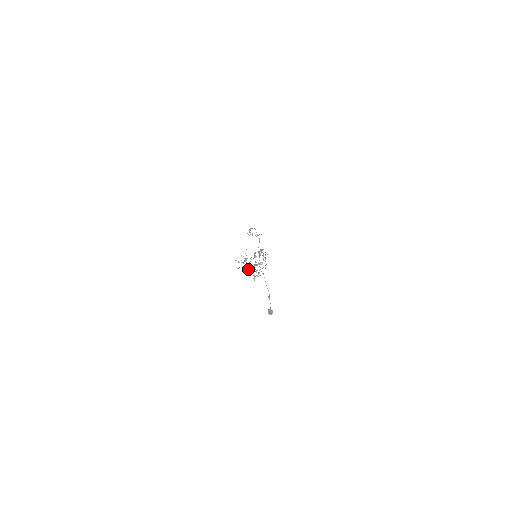
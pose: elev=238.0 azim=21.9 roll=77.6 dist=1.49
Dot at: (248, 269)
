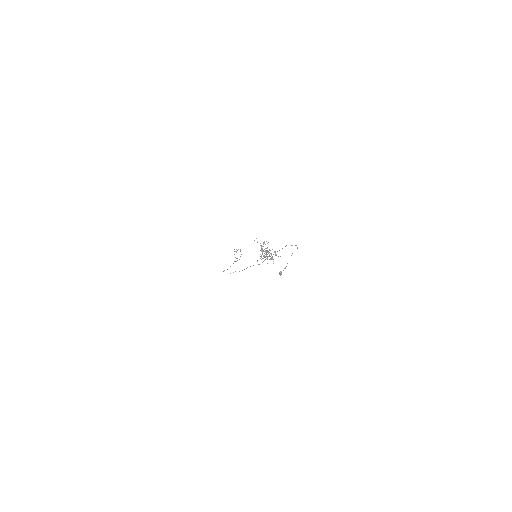
Dot at: occluded
